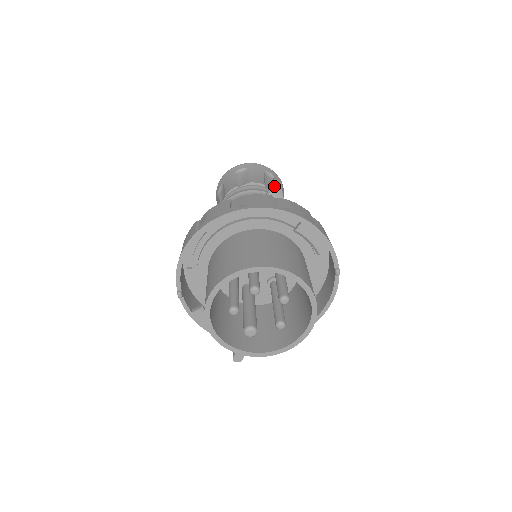
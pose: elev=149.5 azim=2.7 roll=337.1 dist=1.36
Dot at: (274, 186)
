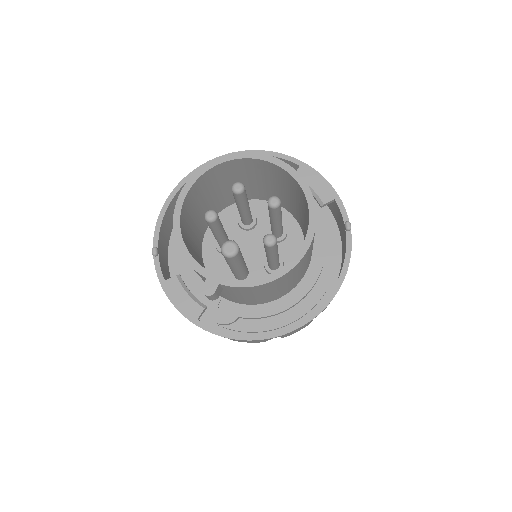
Dot at: occluded
